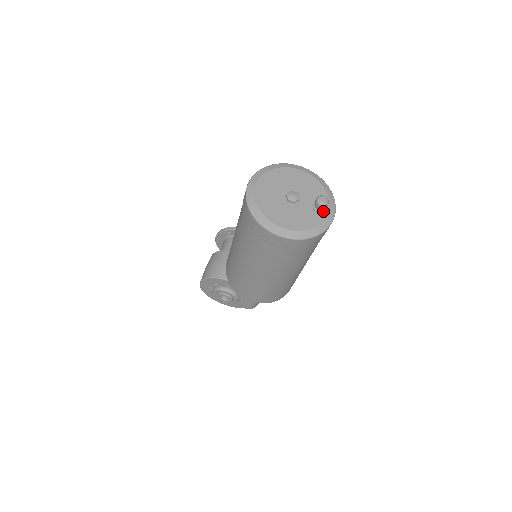
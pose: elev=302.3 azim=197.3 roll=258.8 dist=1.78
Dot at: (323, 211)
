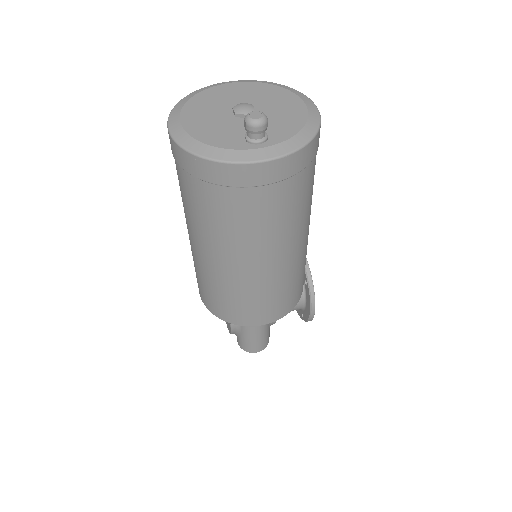
Dot at: (253, 141)
